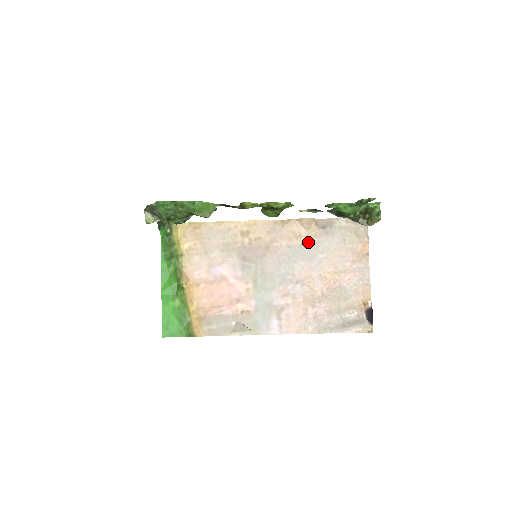
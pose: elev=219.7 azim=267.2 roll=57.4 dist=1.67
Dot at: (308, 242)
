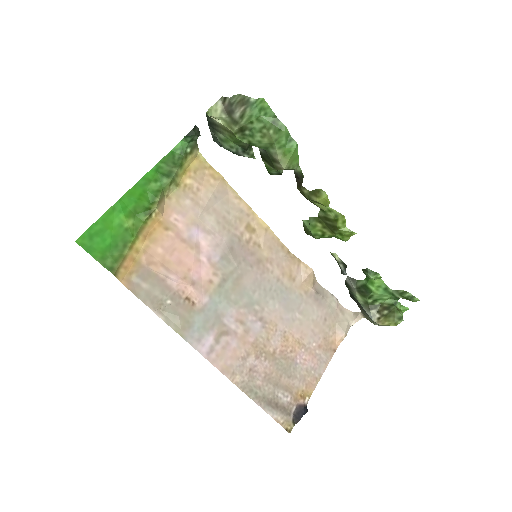
Dot at: (296, 292)
